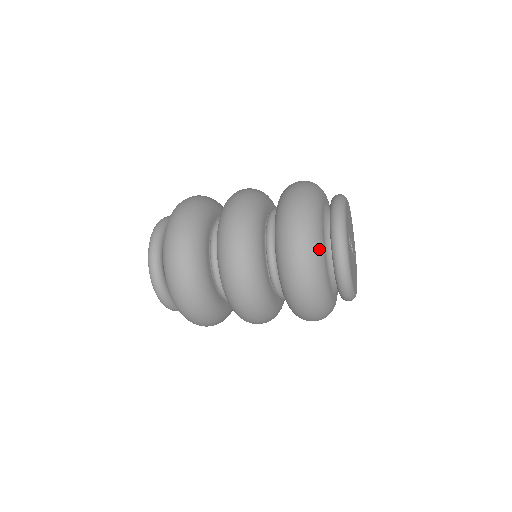
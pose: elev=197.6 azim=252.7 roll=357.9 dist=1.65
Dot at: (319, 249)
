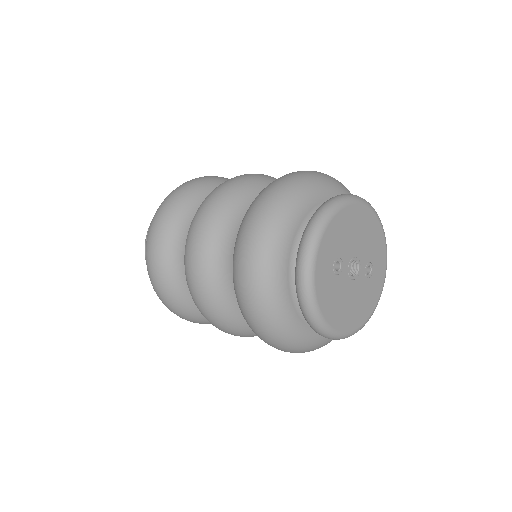
Dot at: (273, 282)
